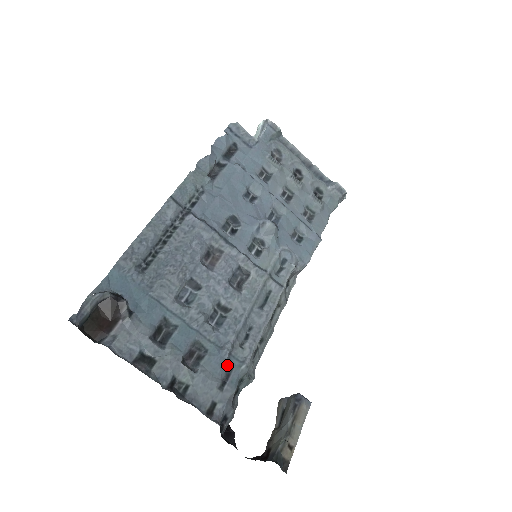
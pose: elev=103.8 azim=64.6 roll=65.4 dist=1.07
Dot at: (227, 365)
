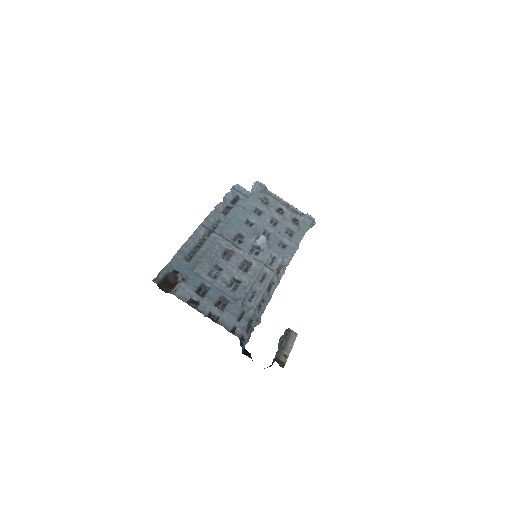
Dot at: (241, 309)
